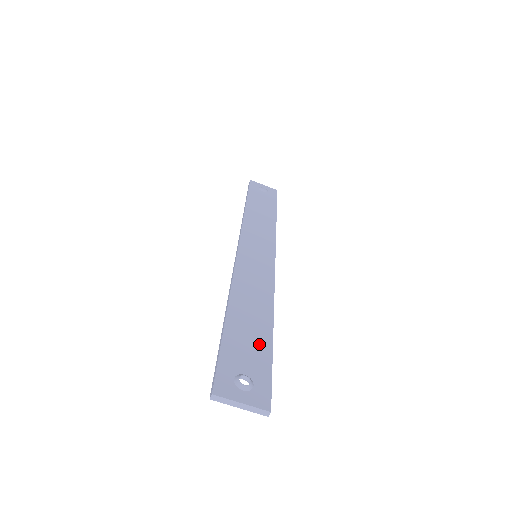
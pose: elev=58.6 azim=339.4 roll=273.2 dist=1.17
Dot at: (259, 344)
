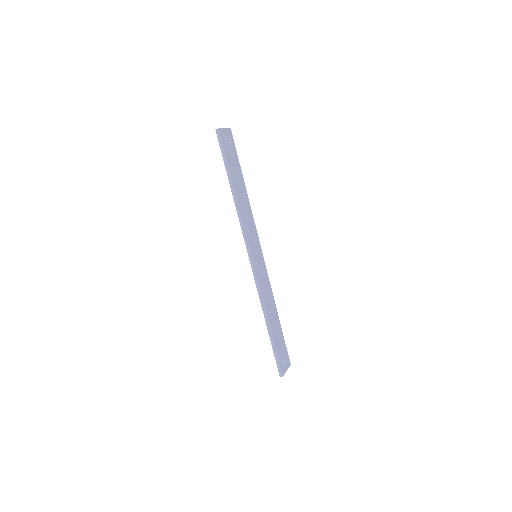
Dot at: (280, 333)
